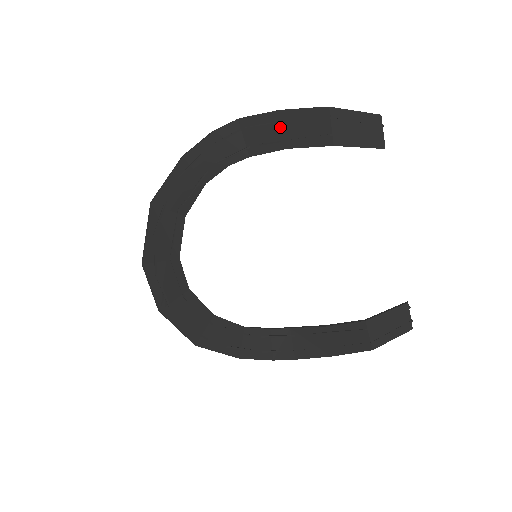
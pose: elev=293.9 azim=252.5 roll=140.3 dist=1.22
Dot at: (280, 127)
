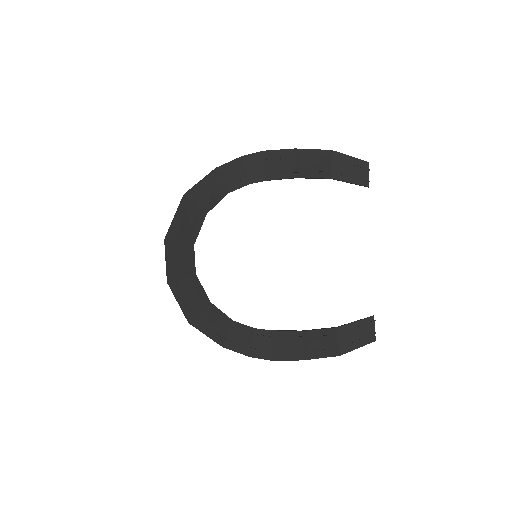
Dot at: (293, 161)
